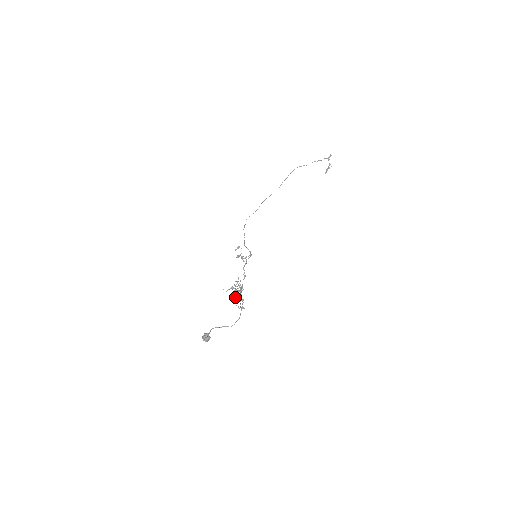
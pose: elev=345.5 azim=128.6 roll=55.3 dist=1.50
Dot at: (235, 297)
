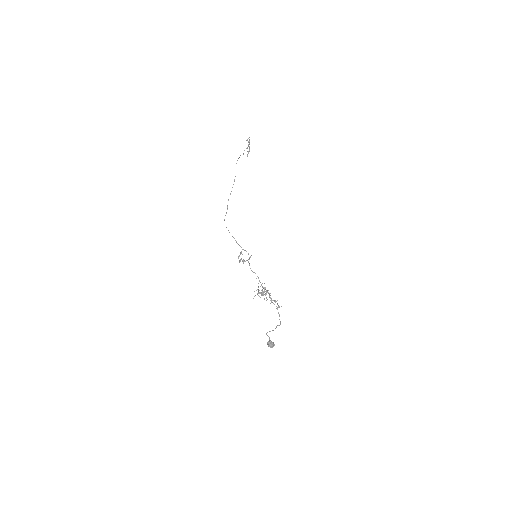
Dot at: occluded
